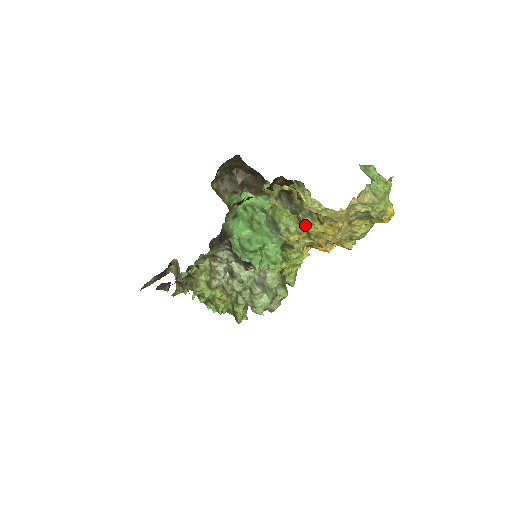
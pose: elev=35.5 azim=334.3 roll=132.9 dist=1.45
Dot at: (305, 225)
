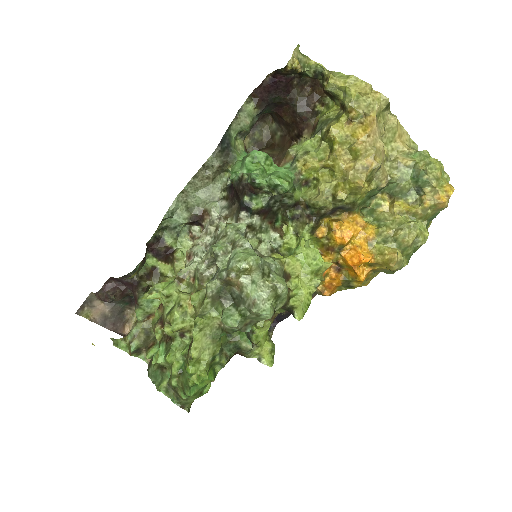
Dot at: (328, 128)
